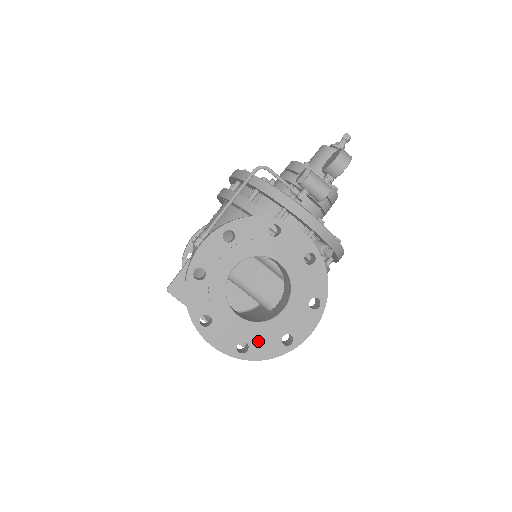
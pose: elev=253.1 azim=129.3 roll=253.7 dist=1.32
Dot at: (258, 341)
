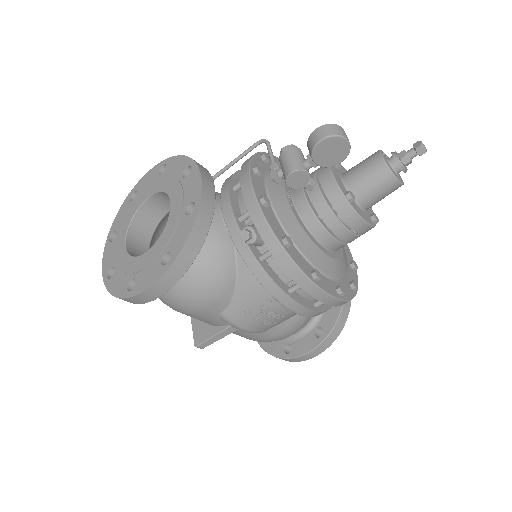
Dot at: (120, 273)
